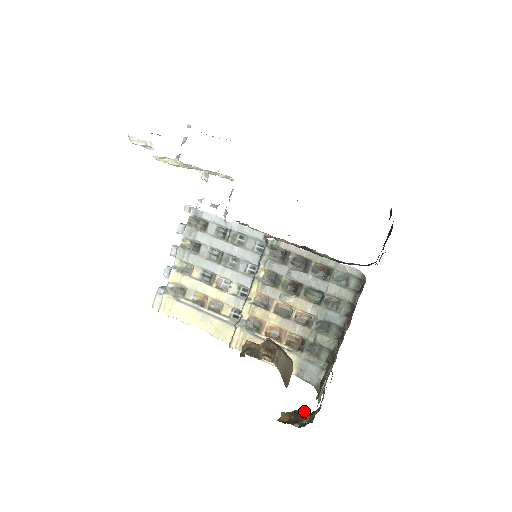
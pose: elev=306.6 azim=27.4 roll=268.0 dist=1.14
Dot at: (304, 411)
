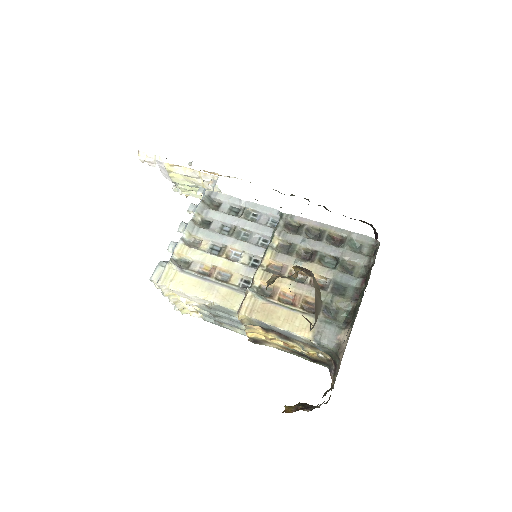
Dot at: occluded
